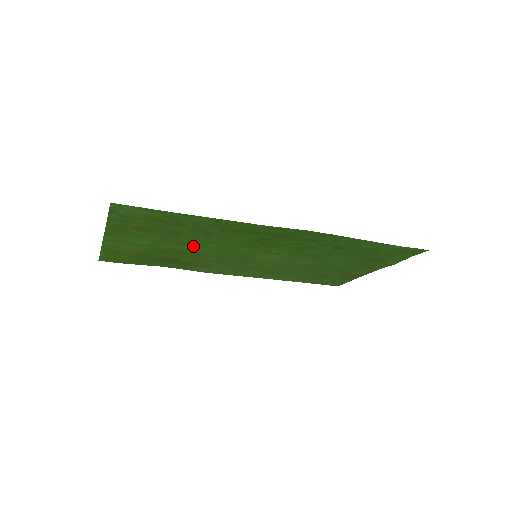
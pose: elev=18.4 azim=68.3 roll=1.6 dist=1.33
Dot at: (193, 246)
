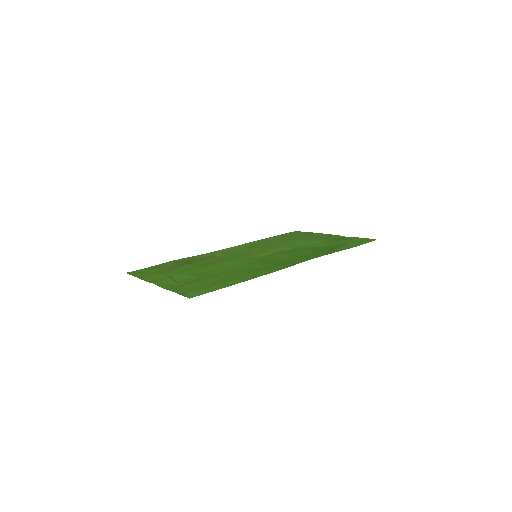
Dot at: (216, 268)
